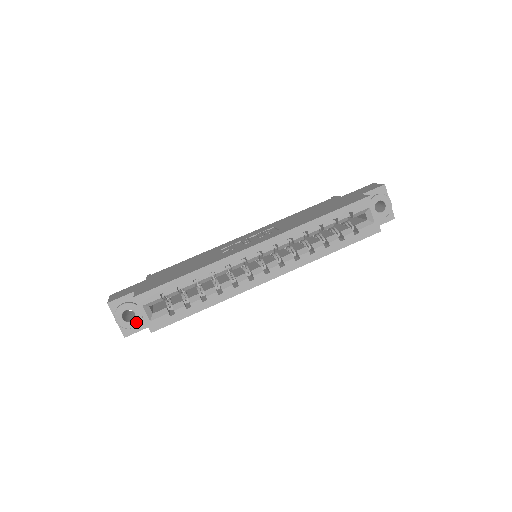
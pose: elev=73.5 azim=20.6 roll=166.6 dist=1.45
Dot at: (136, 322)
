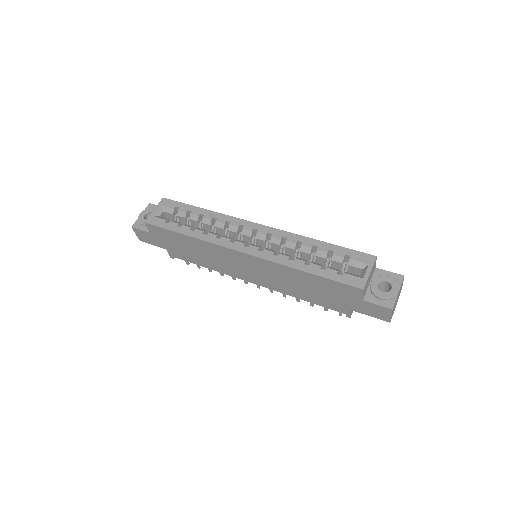
Dot at: occluded
